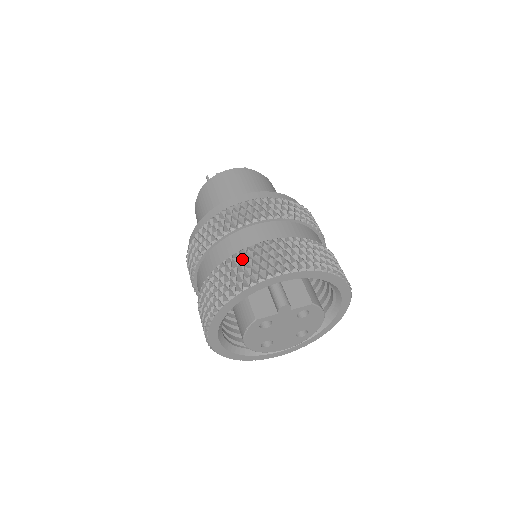
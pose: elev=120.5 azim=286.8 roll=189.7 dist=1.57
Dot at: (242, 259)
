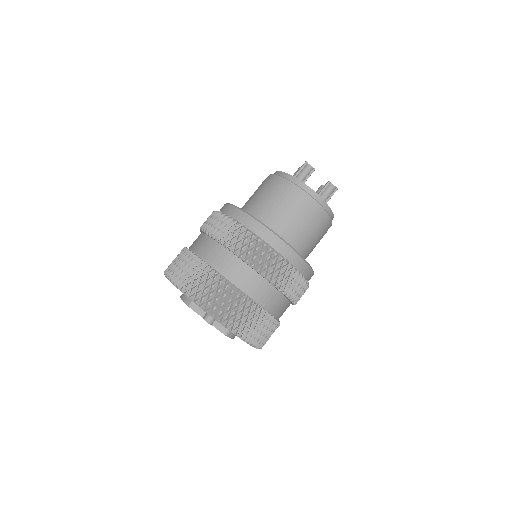
Dot at: (213, 280)
